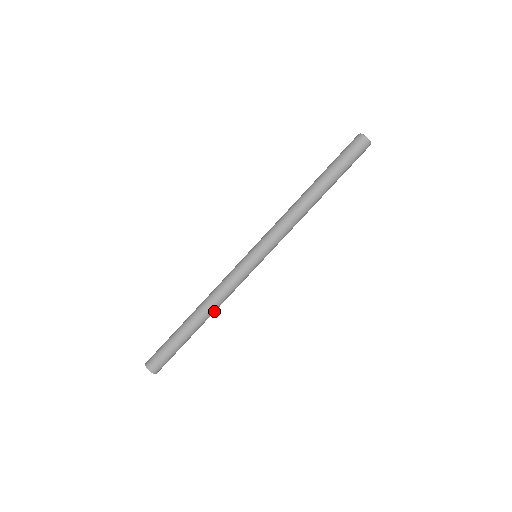
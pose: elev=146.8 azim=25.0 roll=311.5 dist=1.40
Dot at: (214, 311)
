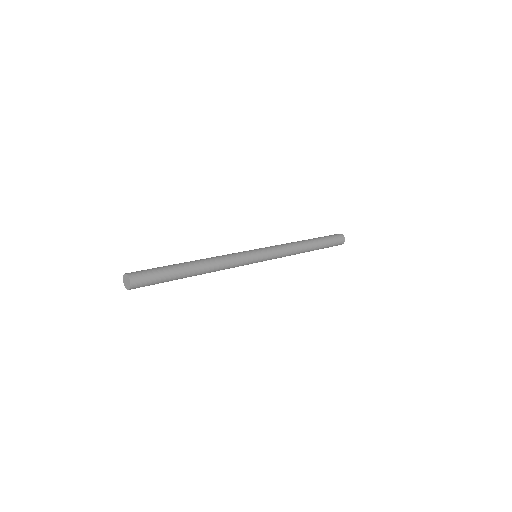
Dot at: (210, 270)
